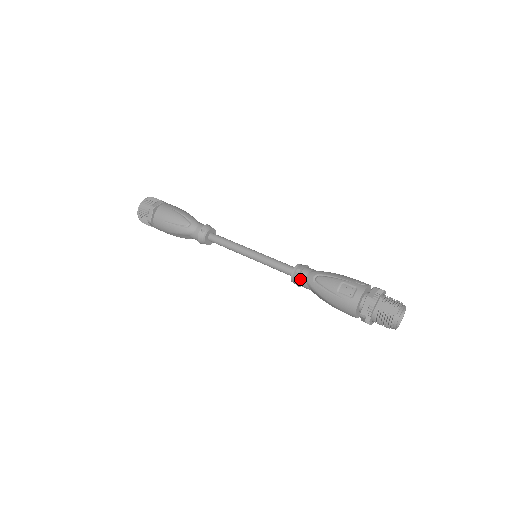
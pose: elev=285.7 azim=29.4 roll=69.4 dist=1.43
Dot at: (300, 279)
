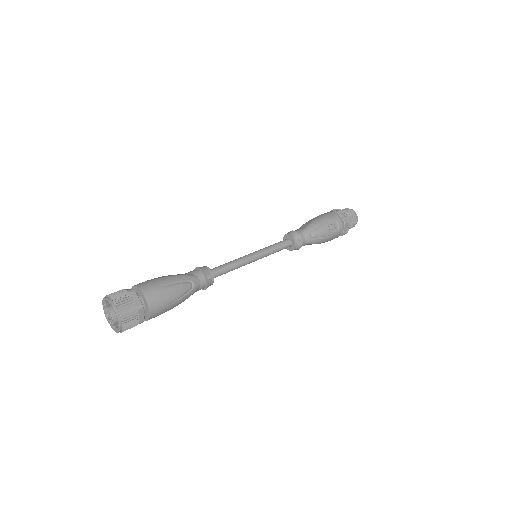
Dot at: (302, 245)
